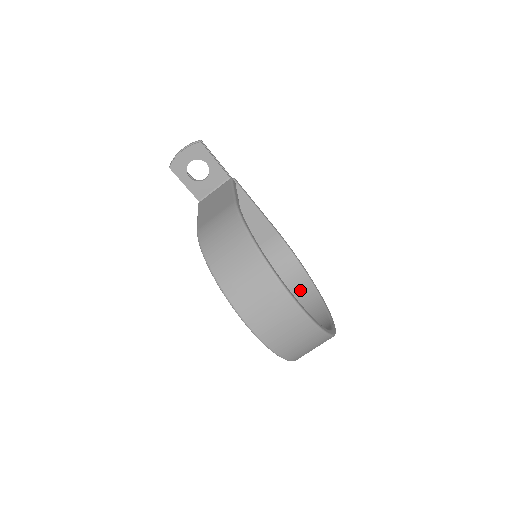
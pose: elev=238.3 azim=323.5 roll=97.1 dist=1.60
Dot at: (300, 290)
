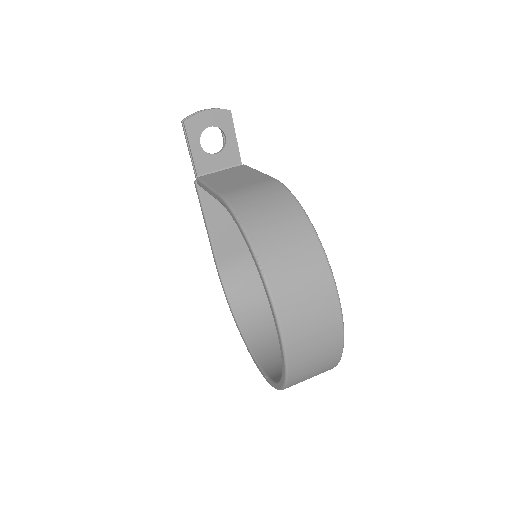
Dot at: (267, 318)
